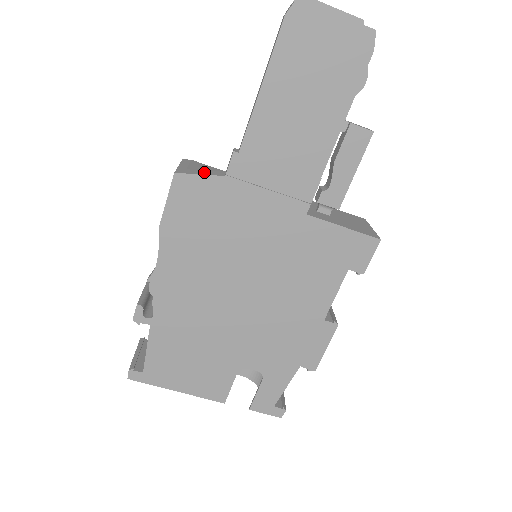
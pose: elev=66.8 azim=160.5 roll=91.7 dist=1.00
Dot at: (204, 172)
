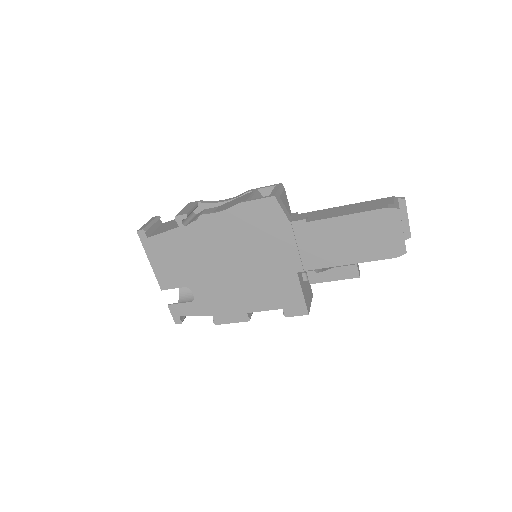
Dot at: (285, 209)
